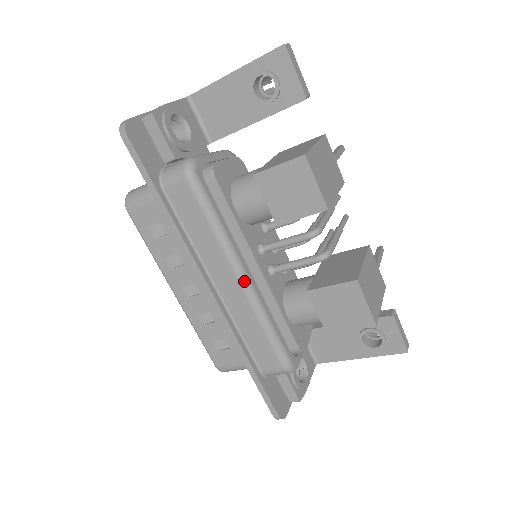
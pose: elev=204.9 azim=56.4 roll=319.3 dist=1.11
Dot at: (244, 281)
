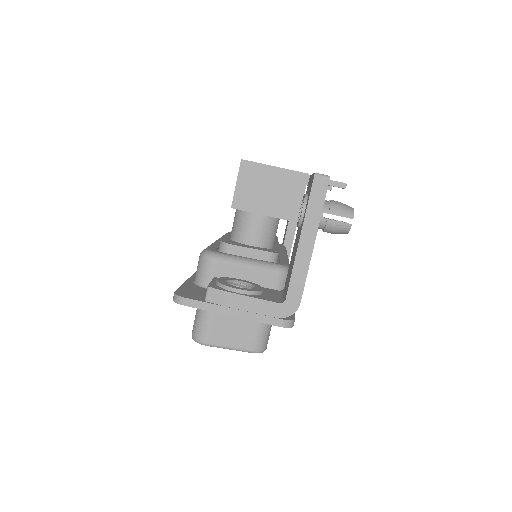
Dot at: occluded
